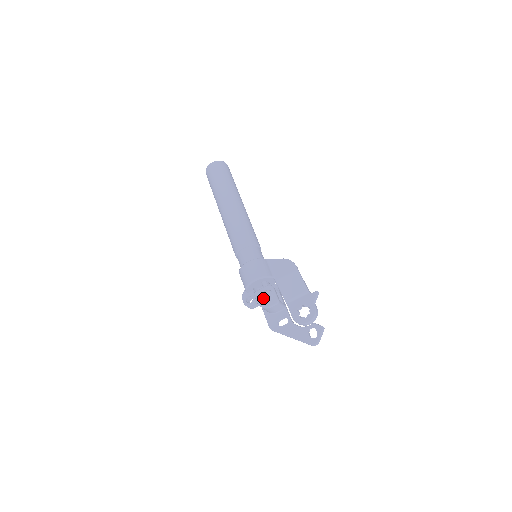
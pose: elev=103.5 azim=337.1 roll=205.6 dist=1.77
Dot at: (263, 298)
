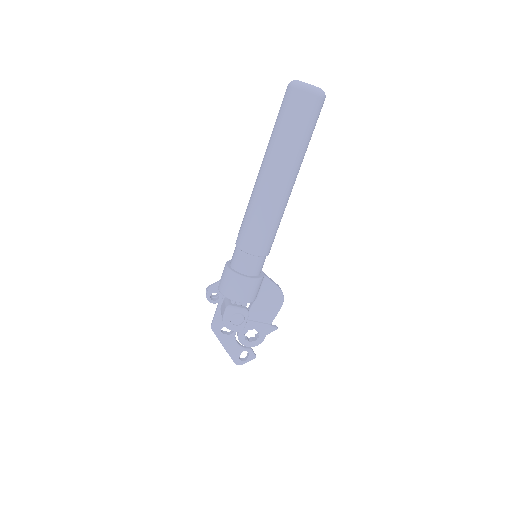
Dot at: (232, 319)
